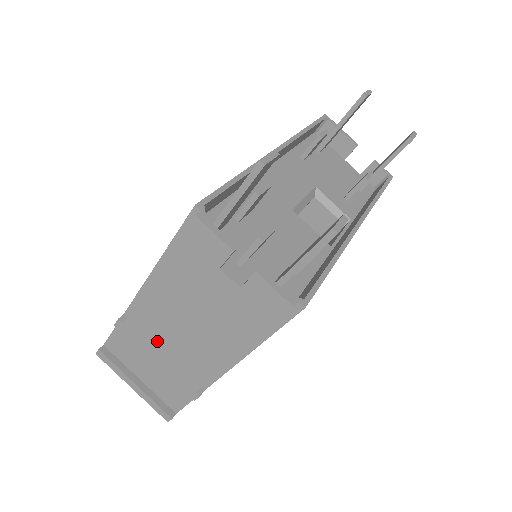
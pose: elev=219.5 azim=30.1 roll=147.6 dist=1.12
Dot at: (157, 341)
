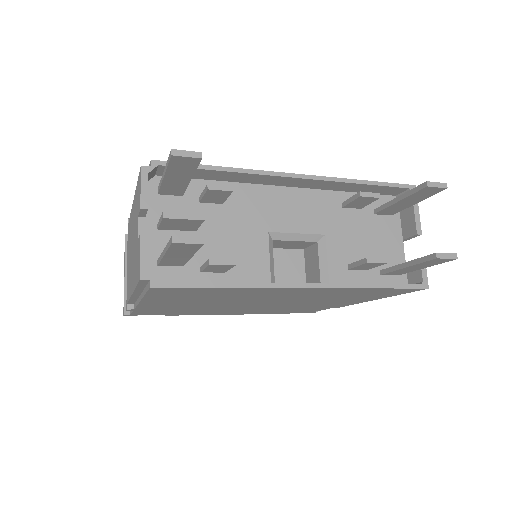
Dot at: occluded
